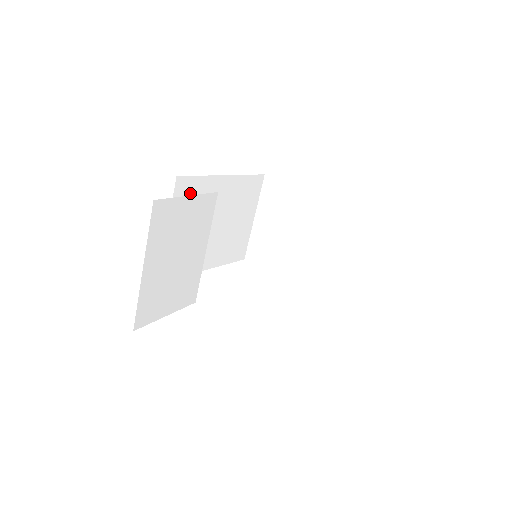
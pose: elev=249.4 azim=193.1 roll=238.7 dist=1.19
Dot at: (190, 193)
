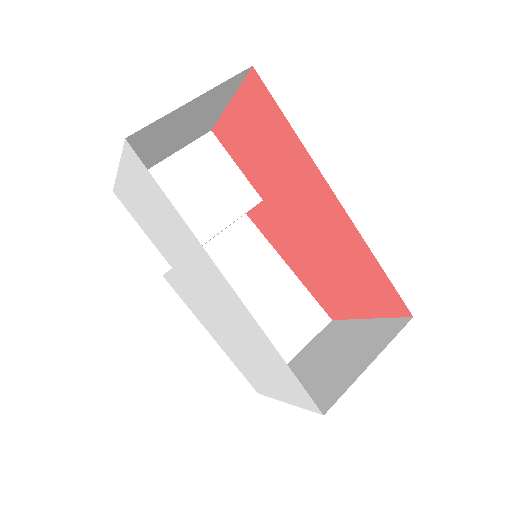
Dot at: (247, 240)
